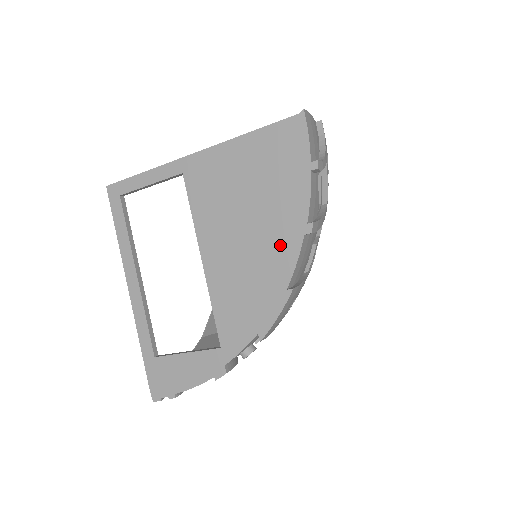
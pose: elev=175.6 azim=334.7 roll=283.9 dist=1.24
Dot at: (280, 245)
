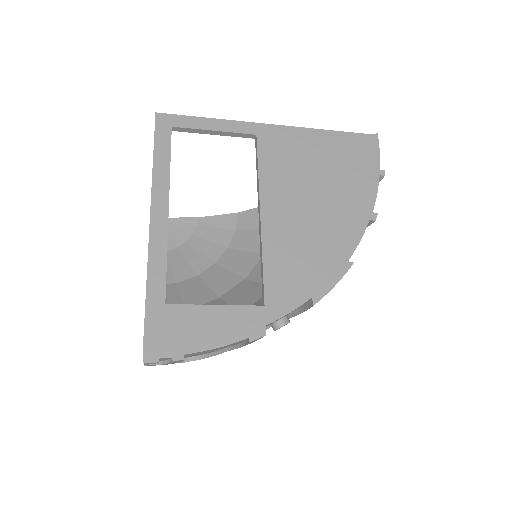
Dot at: (346, 222)
